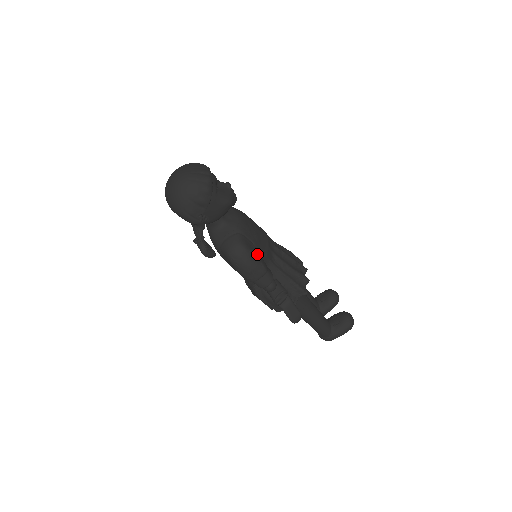
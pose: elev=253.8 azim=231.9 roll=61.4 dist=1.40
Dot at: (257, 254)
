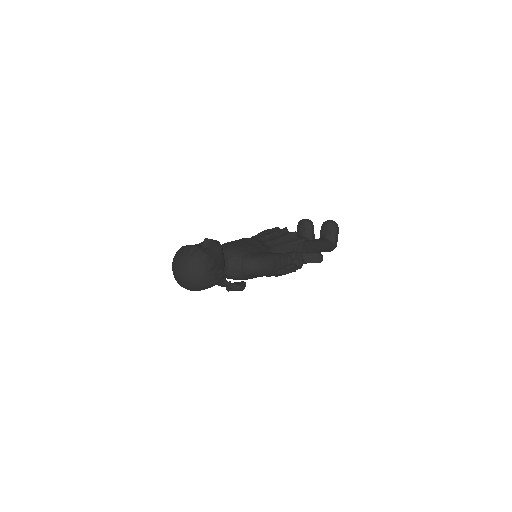
Dot at: (264, 254)
